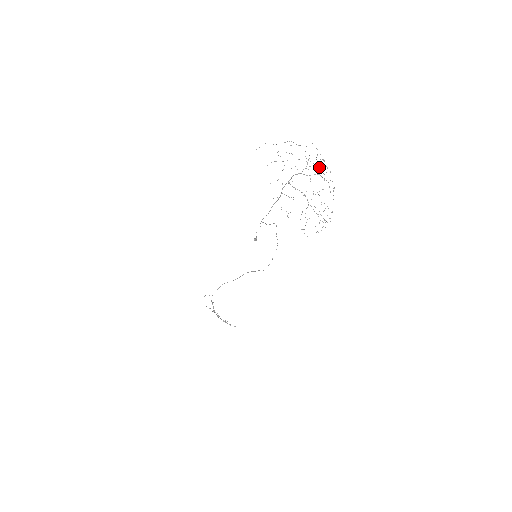
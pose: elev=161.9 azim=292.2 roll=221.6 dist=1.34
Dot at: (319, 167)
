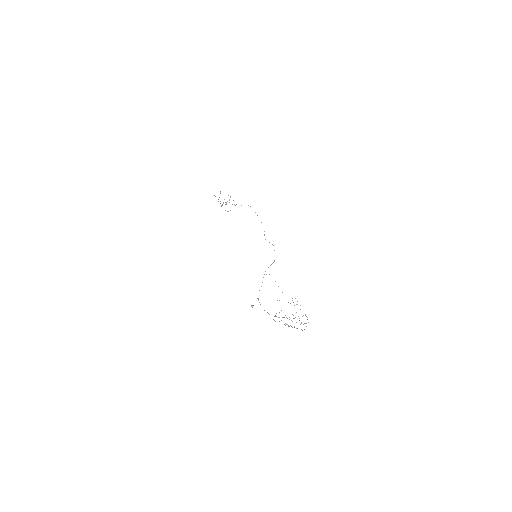
Dot at: occluded
